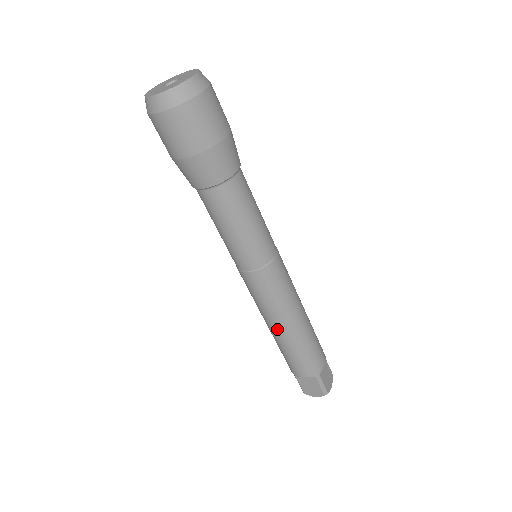
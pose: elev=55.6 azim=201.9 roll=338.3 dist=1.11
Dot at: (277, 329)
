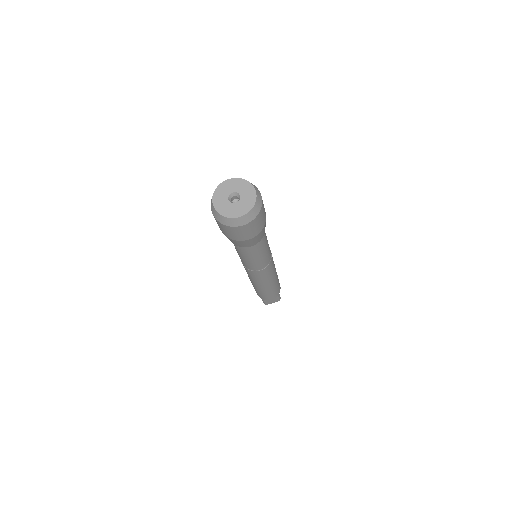
Dot at: occluded
